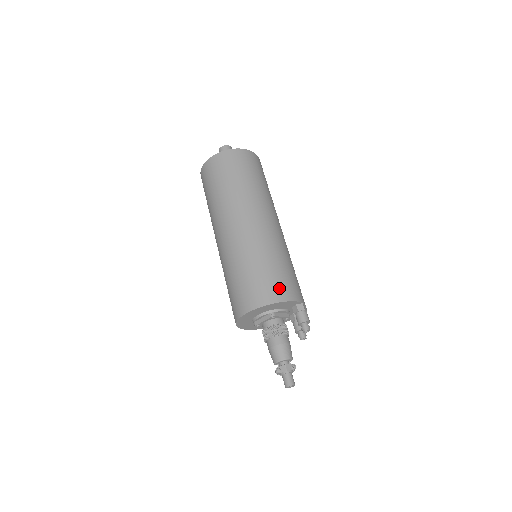
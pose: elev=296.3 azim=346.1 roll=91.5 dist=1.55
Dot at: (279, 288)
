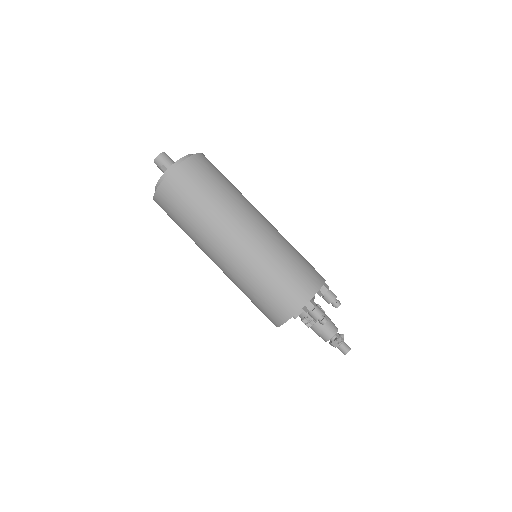
Dot at: (276, 312)
